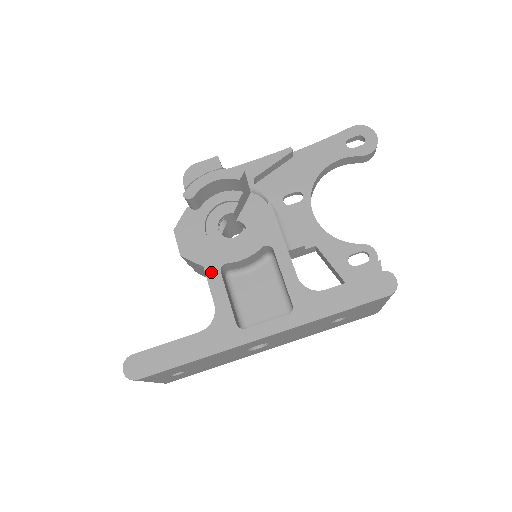
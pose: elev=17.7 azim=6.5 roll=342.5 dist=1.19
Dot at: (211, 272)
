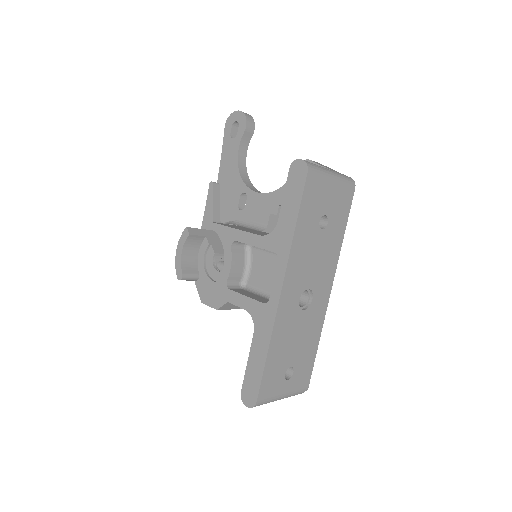
Dot at: (226, 296)
